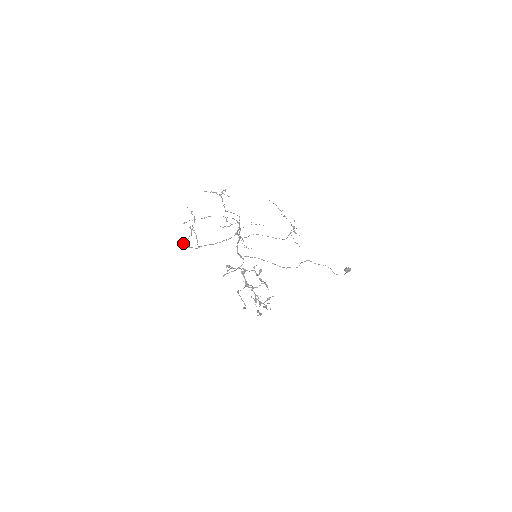
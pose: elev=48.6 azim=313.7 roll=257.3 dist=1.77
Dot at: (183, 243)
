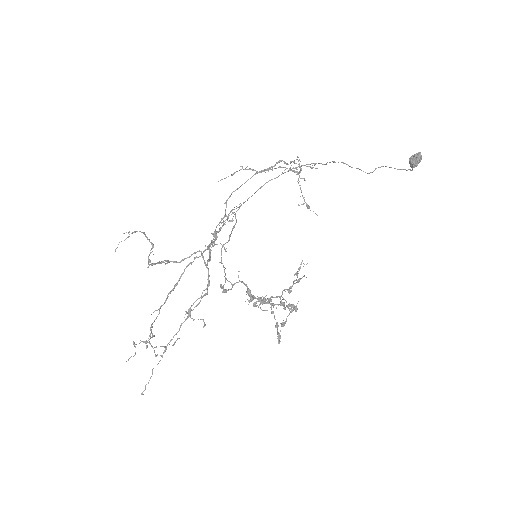
Dot at: (149, 335)
